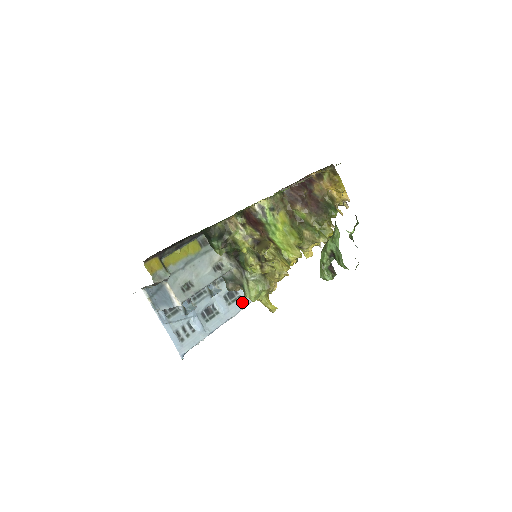
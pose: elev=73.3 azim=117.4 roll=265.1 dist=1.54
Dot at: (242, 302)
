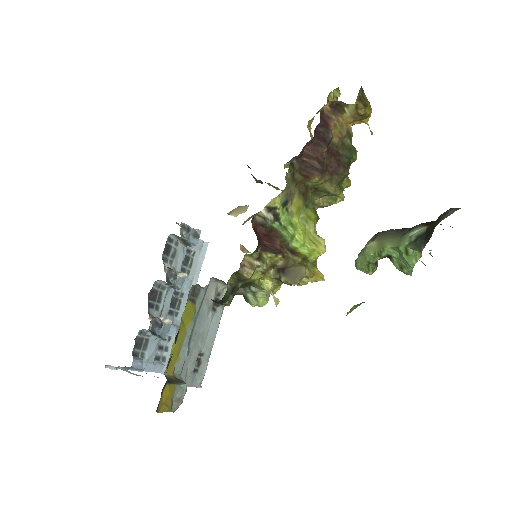
Dot at: (199, 257)
